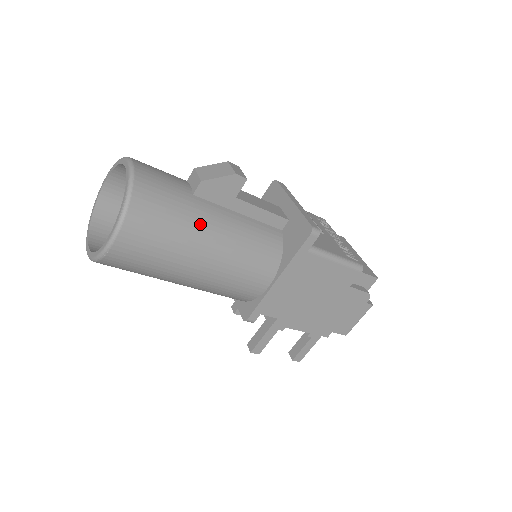
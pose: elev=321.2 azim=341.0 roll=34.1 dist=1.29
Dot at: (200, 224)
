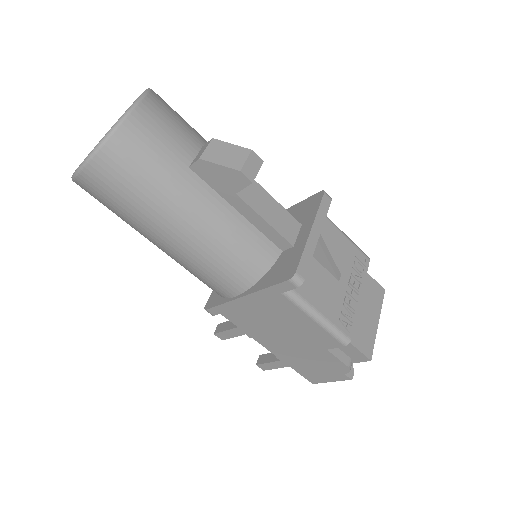
Dot at: (176, 202)
